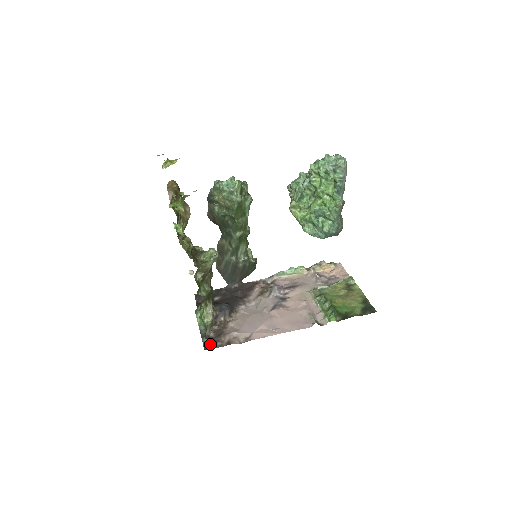
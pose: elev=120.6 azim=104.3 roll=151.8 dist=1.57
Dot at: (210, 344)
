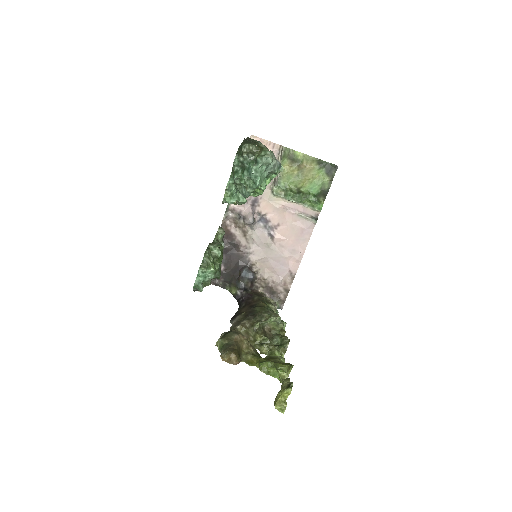
Dot at: (278, 303)
